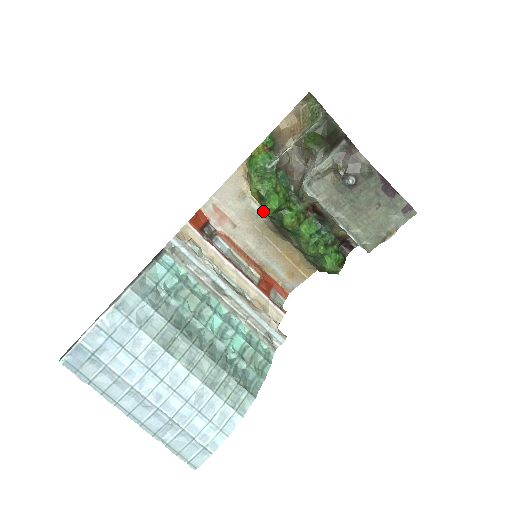
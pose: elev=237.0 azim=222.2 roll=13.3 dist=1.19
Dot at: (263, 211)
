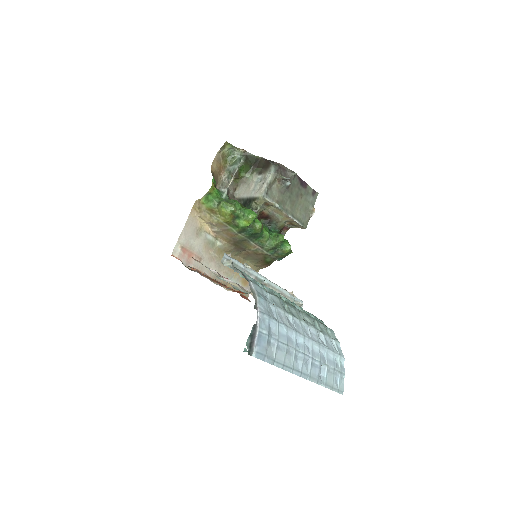
Dot at: (215, 239)
